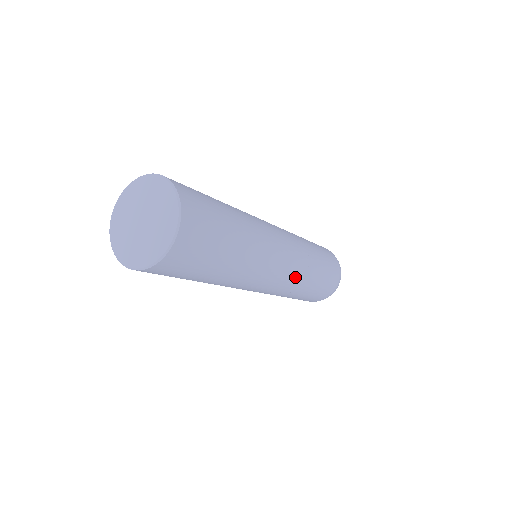
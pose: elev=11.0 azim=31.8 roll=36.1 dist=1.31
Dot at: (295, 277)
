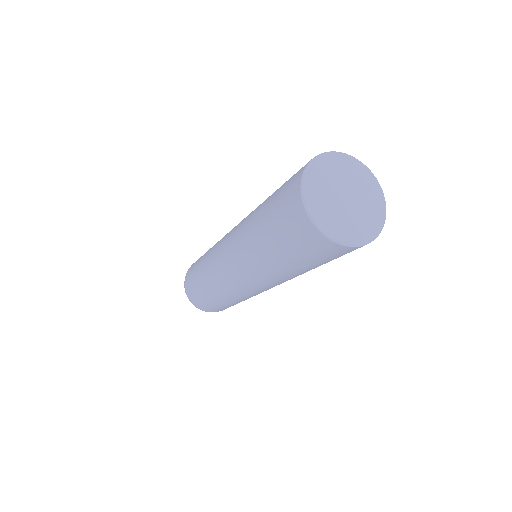
Dot at: occluded
